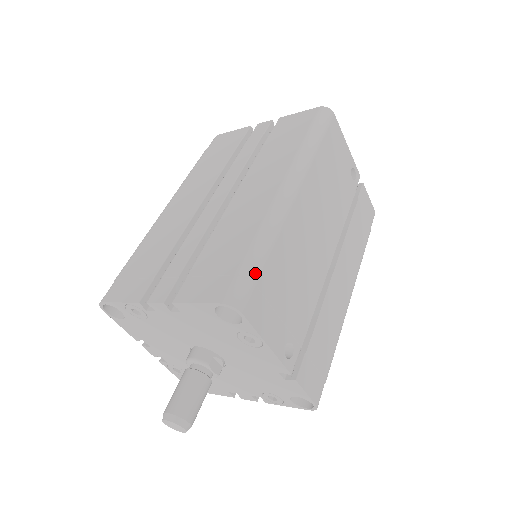
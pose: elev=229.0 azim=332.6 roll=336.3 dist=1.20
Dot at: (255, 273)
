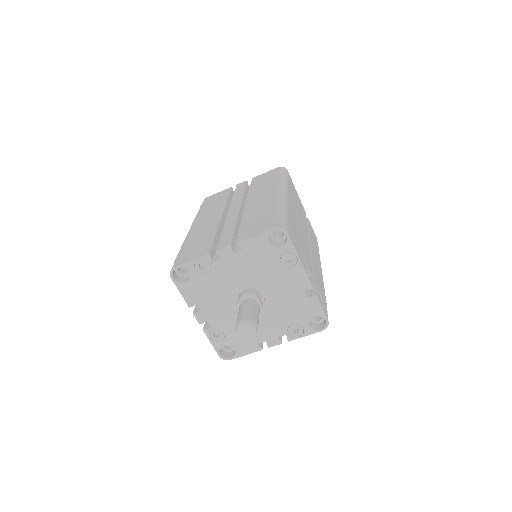
Dot at: (286, 219)
